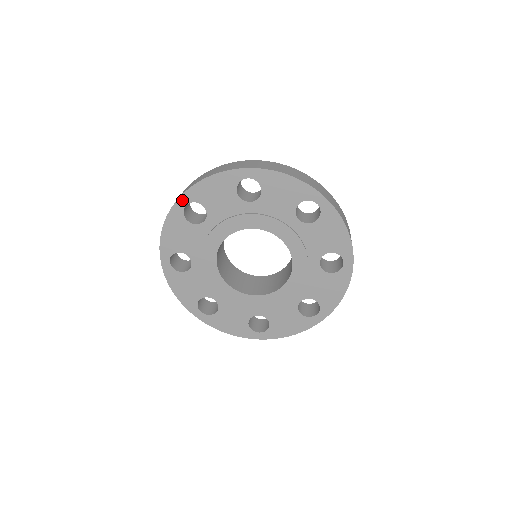
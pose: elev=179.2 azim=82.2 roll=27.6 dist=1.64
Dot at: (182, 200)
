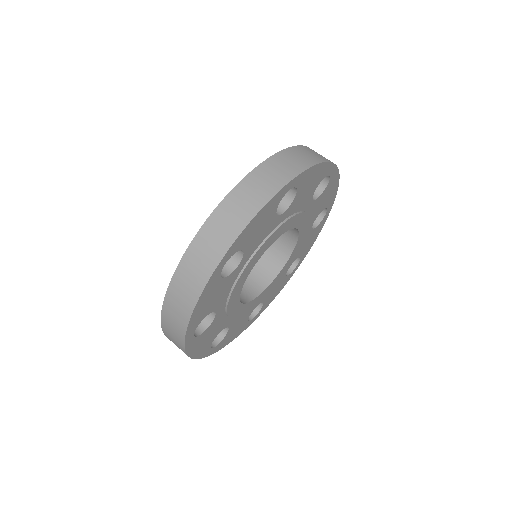
Dot at: (223, 261)
